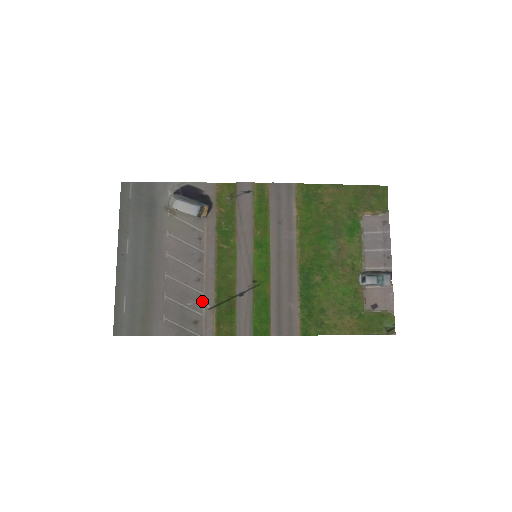
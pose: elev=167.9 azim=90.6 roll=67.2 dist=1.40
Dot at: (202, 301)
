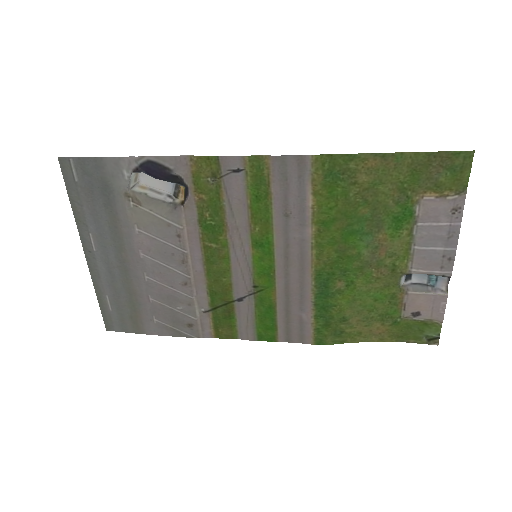
Dot at: (194, 305)
